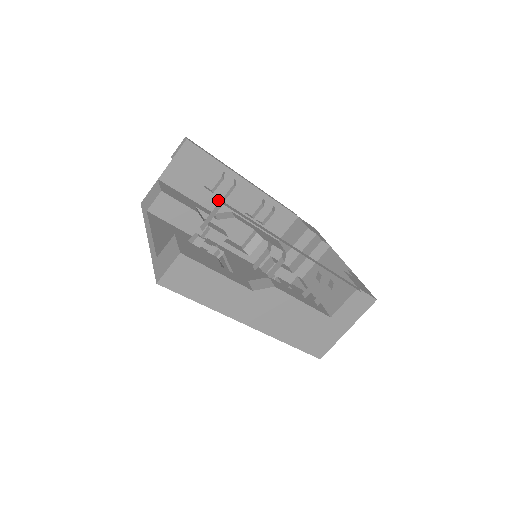
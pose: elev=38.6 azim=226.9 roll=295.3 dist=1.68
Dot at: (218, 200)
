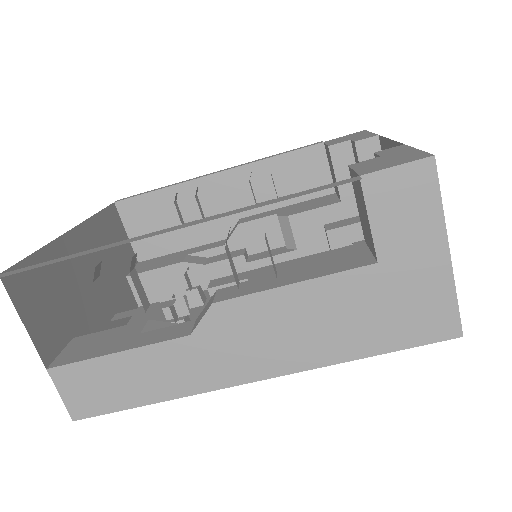
Dot at: (212, 223)
